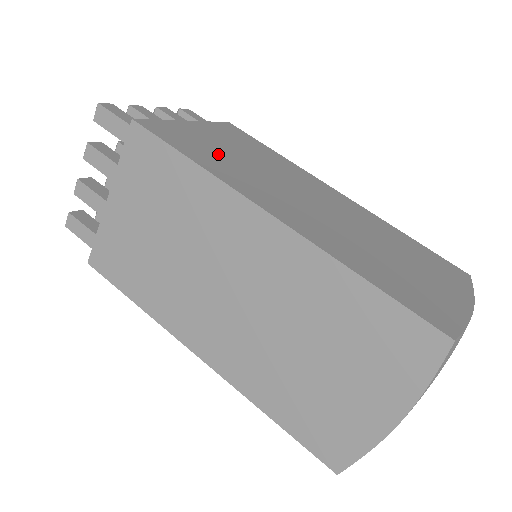
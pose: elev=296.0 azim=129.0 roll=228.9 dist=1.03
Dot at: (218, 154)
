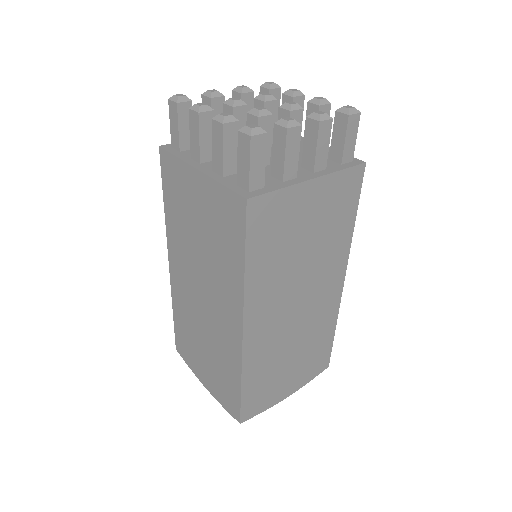
Dot at: (282, 246)
